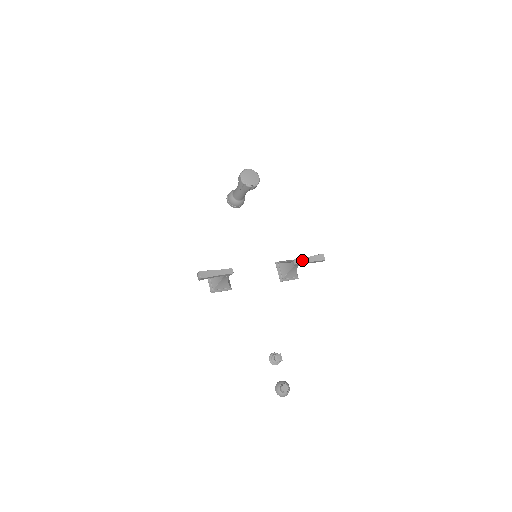
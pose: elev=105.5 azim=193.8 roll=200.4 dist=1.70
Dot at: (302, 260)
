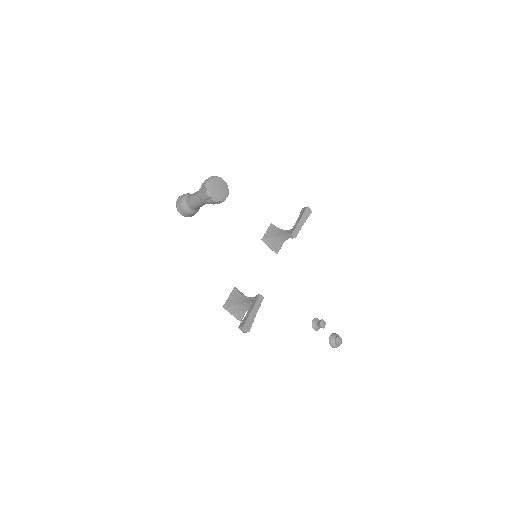
Dot at: (297, 229)
